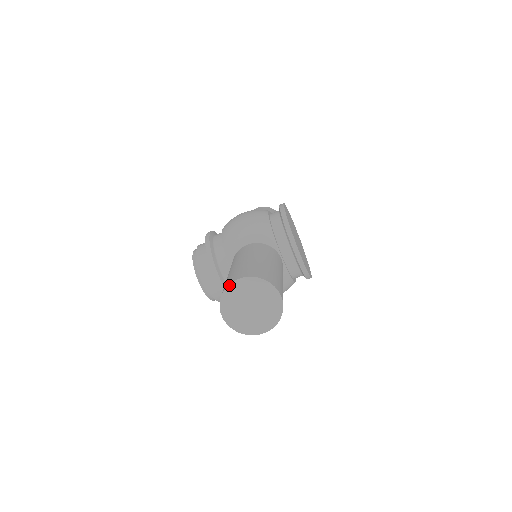
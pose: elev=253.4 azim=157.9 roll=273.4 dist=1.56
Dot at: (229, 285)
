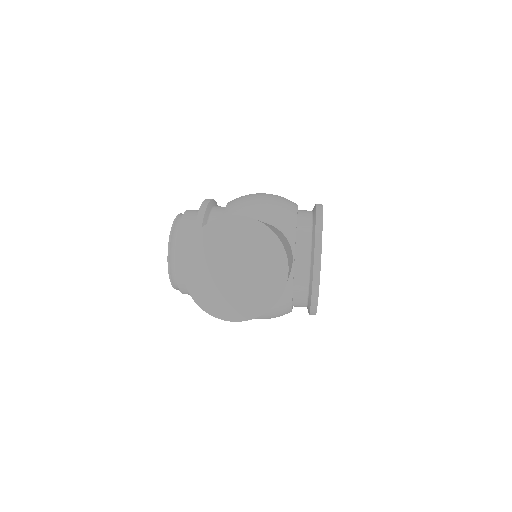
Dot at: (218, 219)
